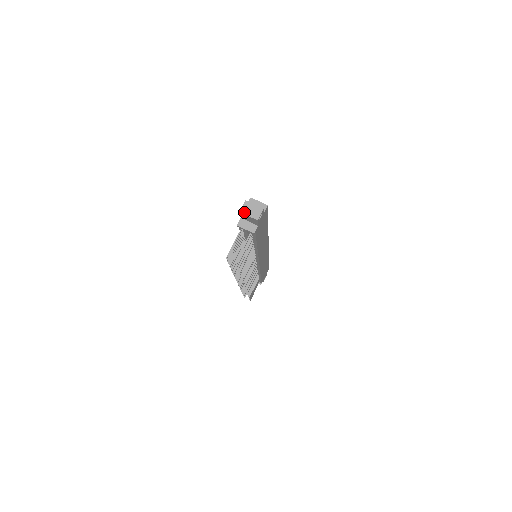
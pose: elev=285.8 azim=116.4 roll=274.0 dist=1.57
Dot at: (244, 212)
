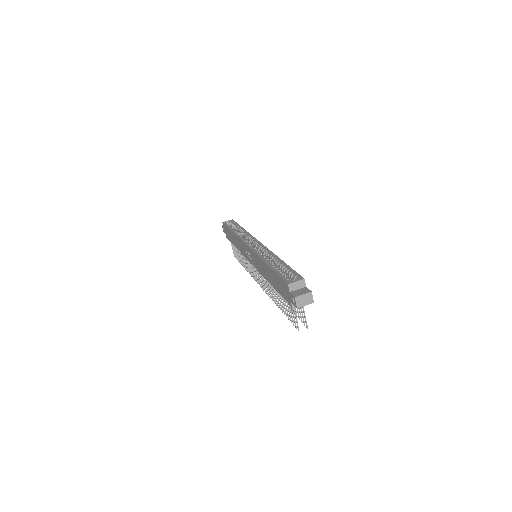
Dot at: (300, 306)
